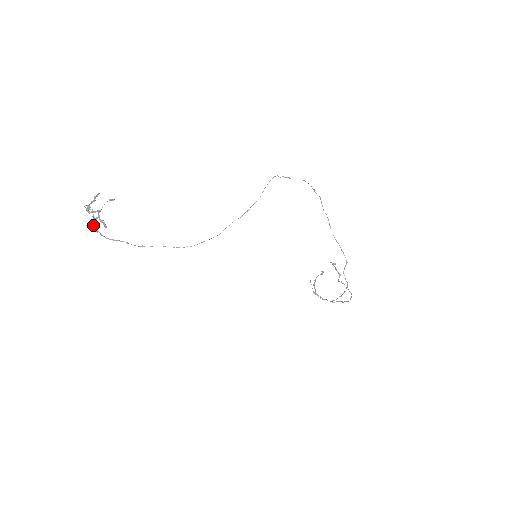
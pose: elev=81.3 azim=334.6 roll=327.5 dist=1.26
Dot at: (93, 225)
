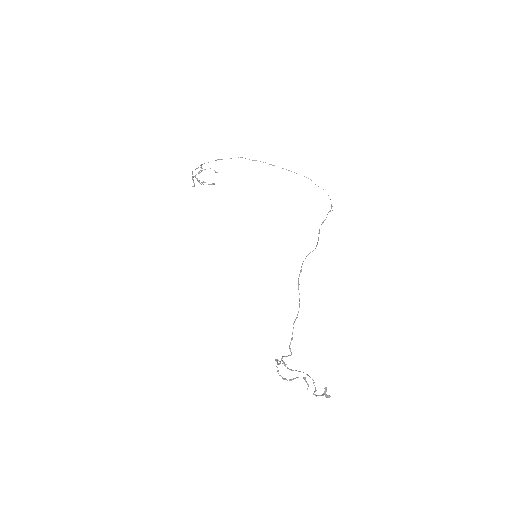
Dot at: occluded
